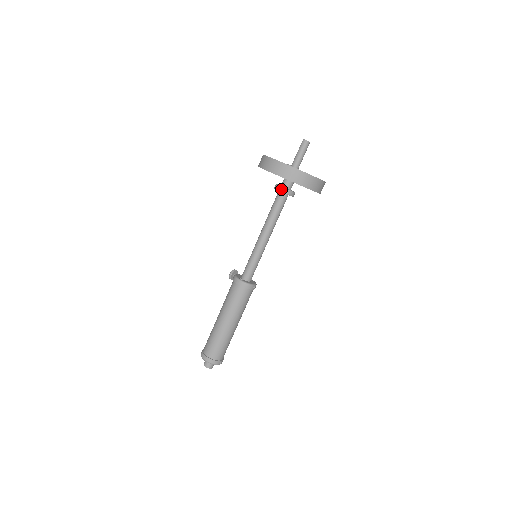
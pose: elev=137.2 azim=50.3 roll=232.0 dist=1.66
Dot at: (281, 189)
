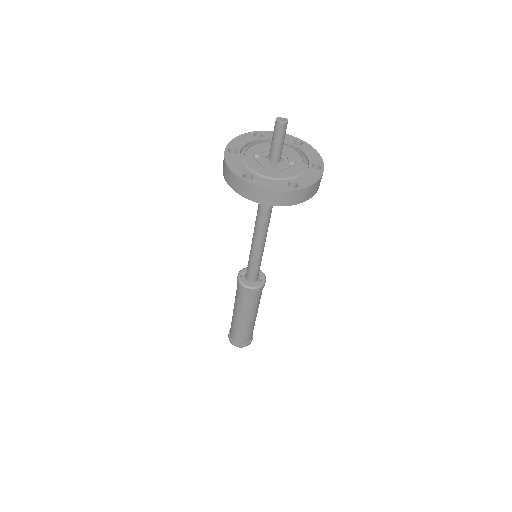
Dot at: occluded
